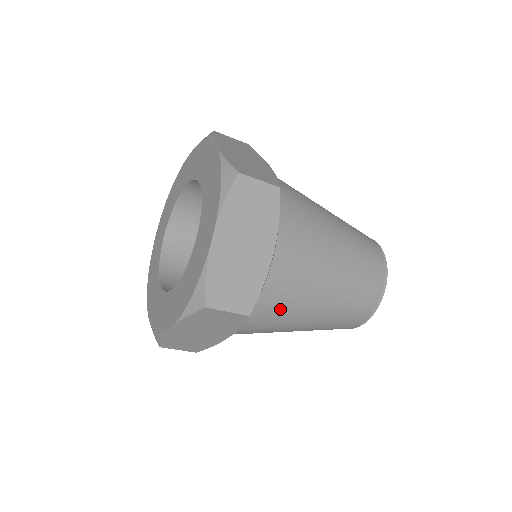
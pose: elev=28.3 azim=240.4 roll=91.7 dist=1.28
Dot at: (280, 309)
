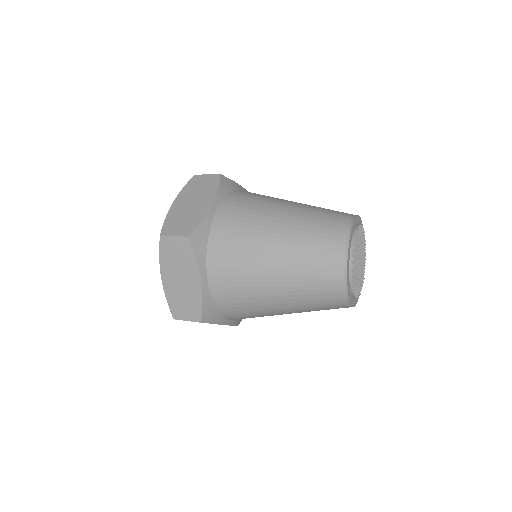
Dot at: occluded
